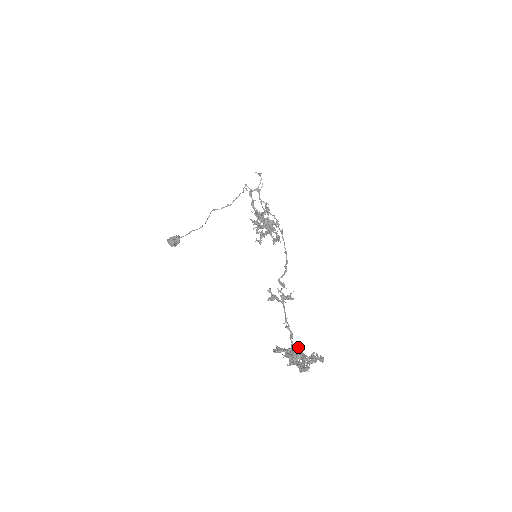
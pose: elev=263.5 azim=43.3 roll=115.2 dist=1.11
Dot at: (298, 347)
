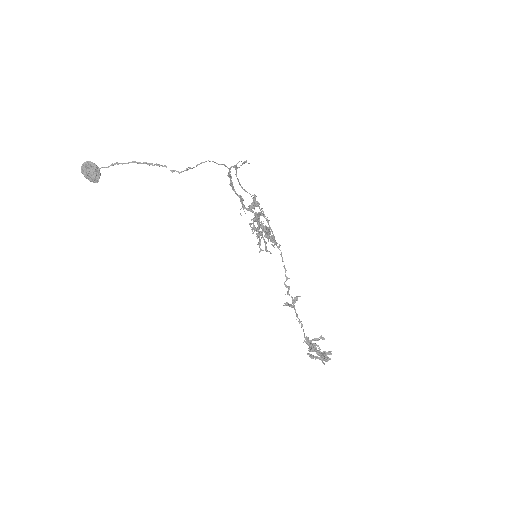
Dot at: occluded
